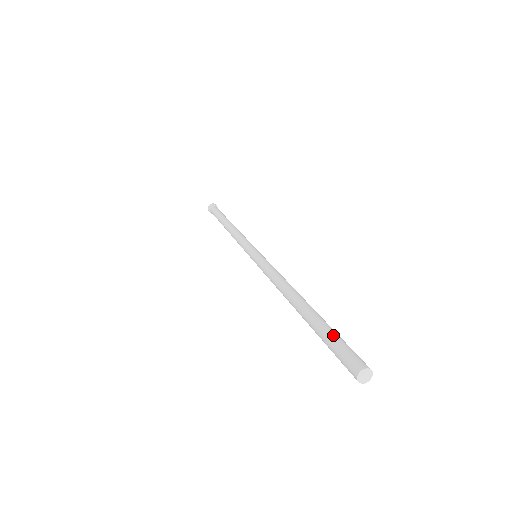
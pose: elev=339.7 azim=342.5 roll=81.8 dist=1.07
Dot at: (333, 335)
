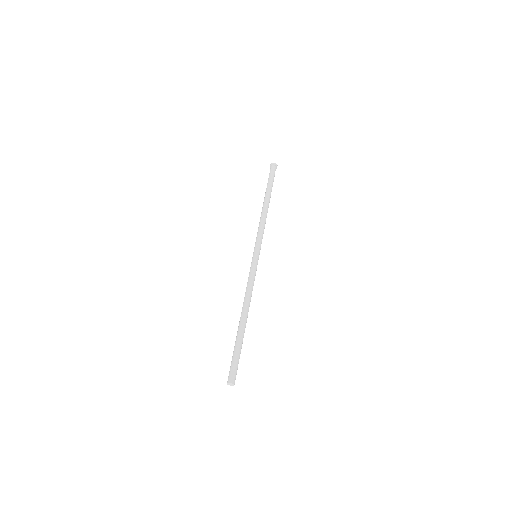
Dot at: (236, 355)
